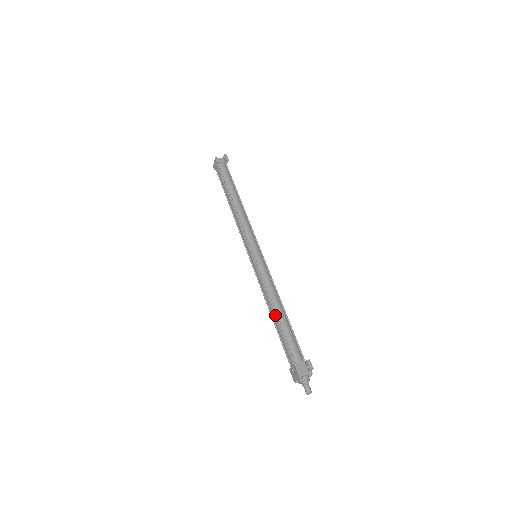
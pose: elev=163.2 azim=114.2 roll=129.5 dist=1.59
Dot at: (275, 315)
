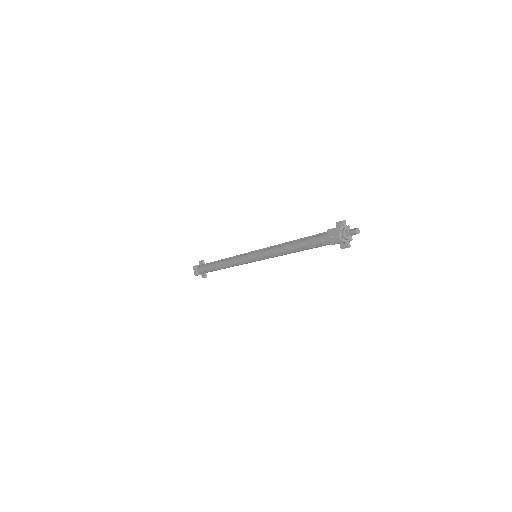
Dot at: (292, 243)
